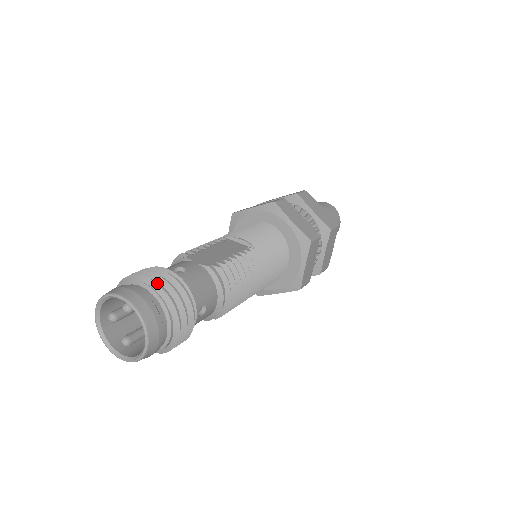
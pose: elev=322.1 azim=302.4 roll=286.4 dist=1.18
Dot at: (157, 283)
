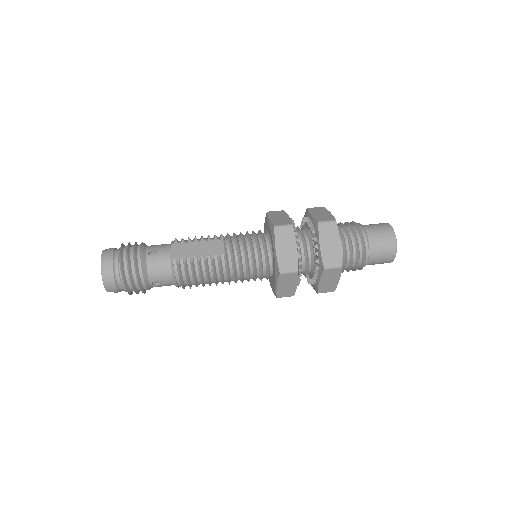
Dot at: (125, 259)
